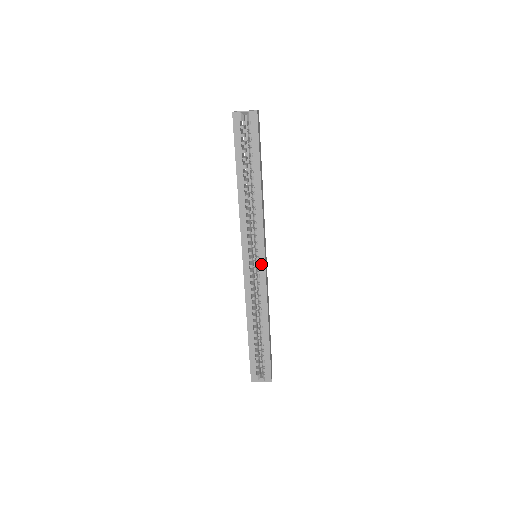
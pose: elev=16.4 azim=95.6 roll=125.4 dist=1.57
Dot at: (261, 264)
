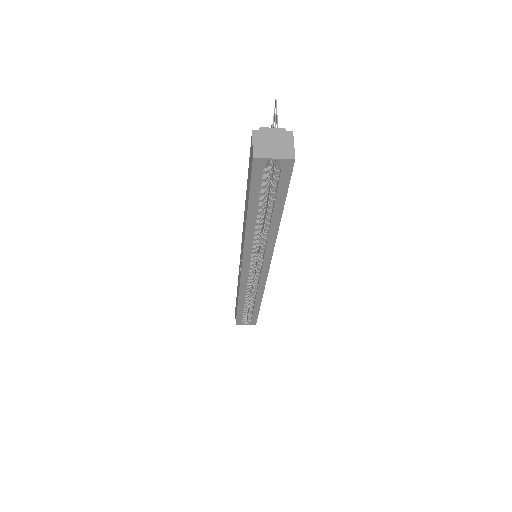
Dot at: (263, 273)
